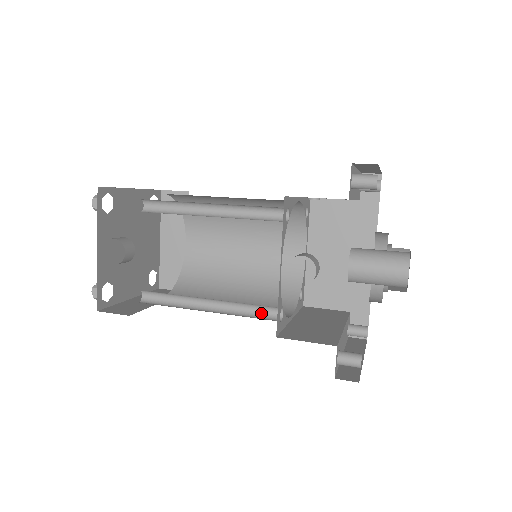
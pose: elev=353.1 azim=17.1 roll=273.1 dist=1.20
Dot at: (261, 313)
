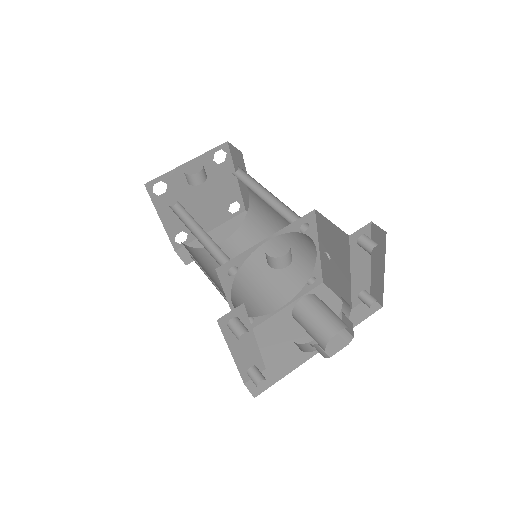
Dot at: (222, 264)
